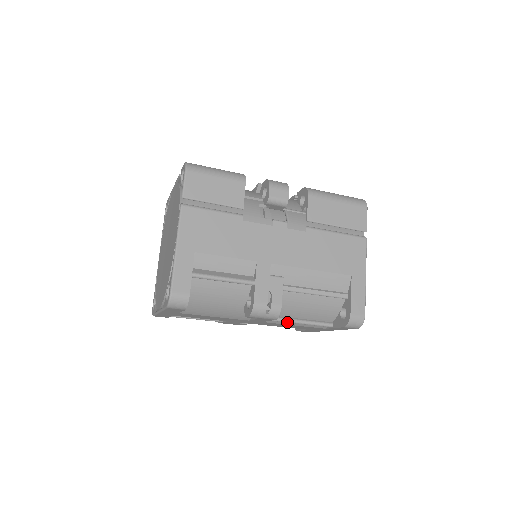
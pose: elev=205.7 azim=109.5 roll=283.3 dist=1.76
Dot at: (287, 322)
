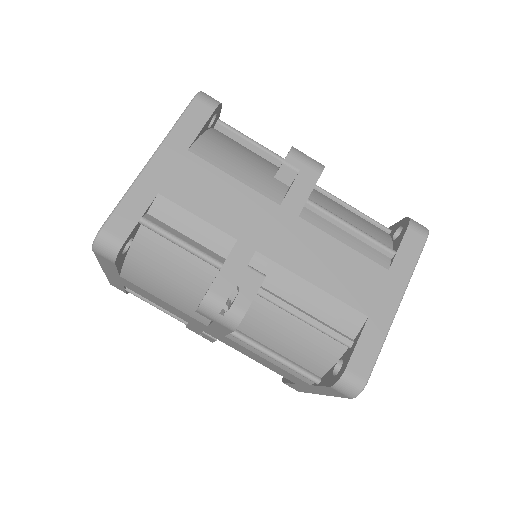
Dot at: (333, 215)
